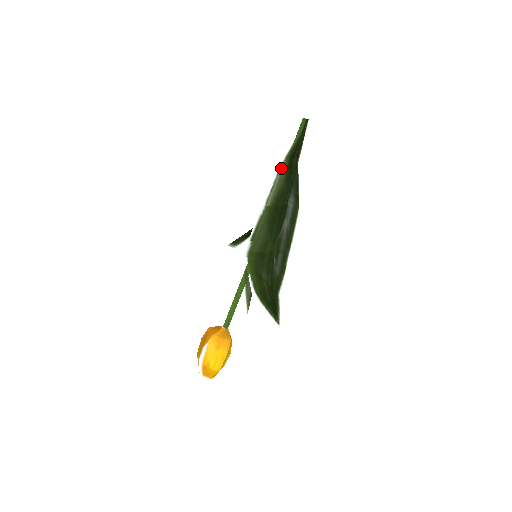
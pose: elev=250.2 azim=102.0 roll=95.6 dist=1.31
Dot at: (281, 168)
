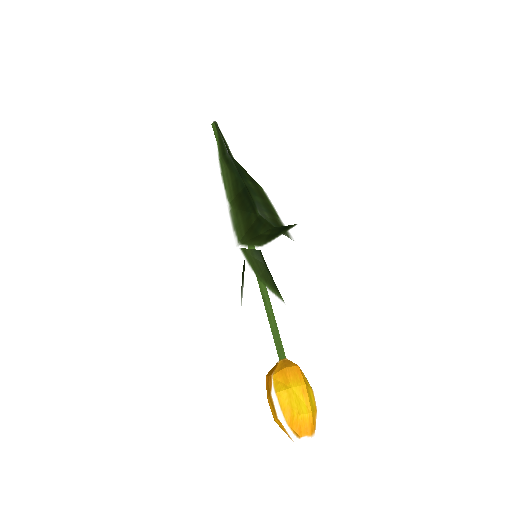
Dot at: (221, 168)
